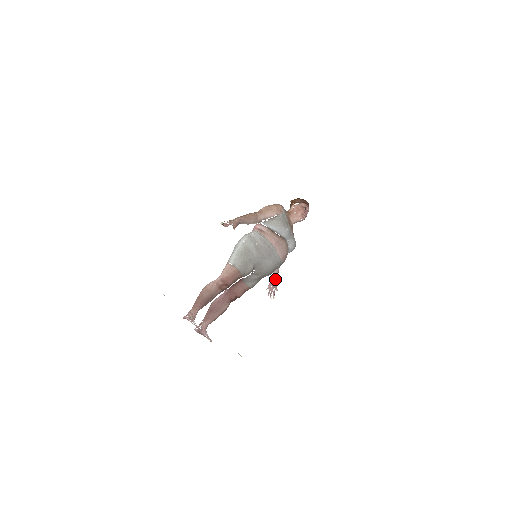
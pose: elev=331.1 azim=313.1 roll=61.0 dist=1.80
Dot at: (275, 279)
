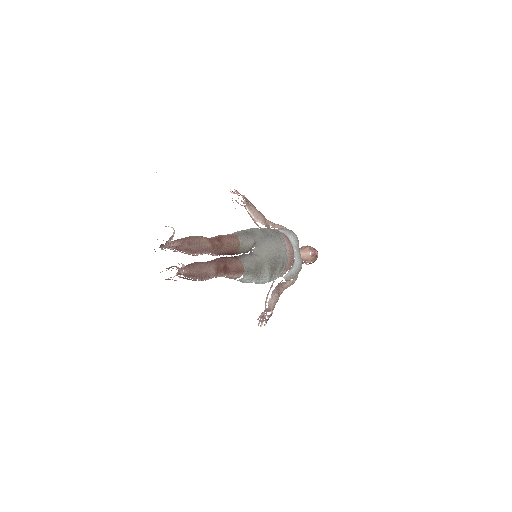
Dot at: (270, 308)
